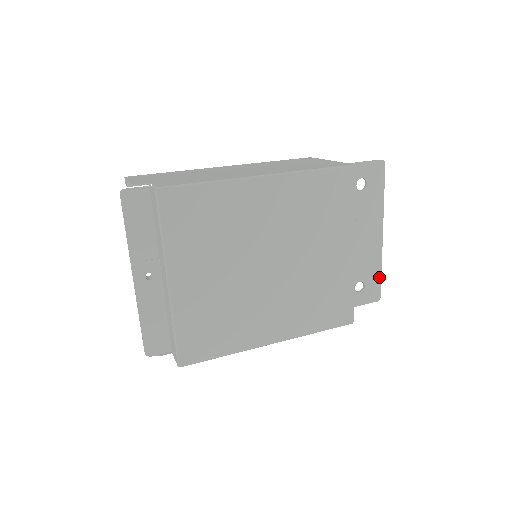
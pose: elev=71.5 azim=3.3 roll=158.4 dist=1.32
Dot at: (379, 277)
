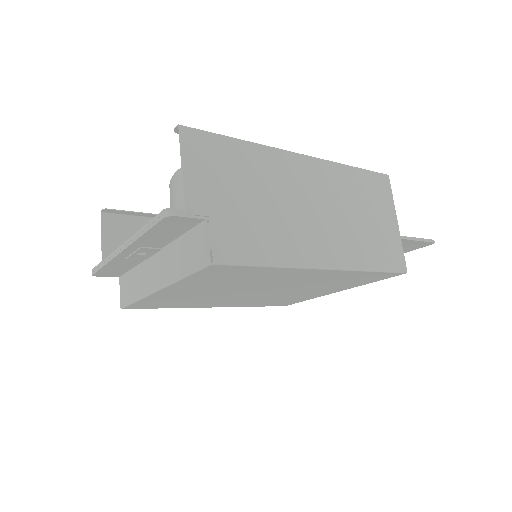
Dot at: occluded
